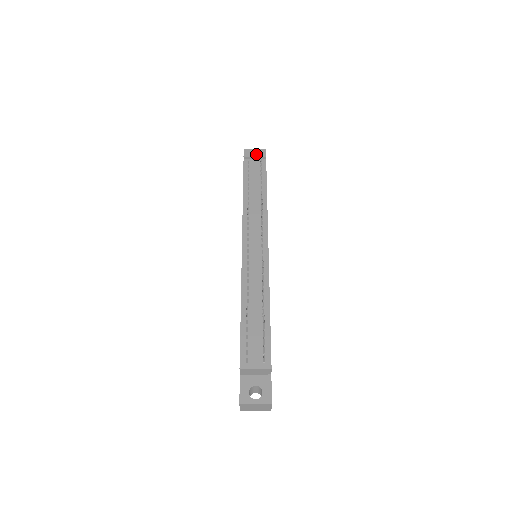
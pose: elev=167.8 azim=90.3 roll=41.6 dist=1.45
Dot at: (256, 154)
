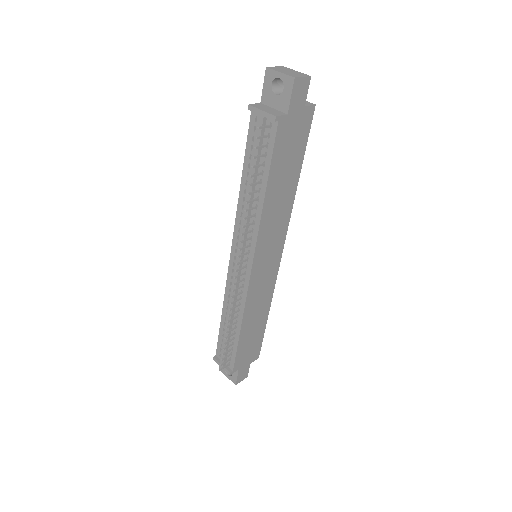
Dot at: (285, 78)
